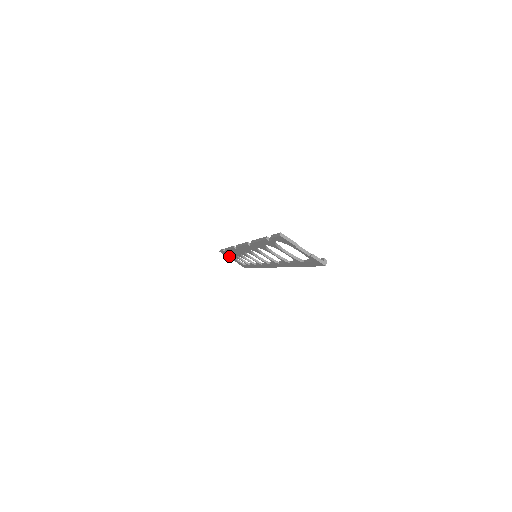
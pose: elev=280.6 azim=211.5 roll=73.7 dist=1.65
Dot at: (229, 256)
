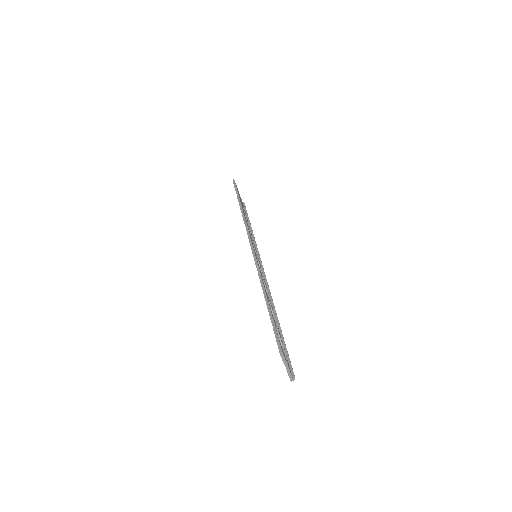
Dot at: occluded
